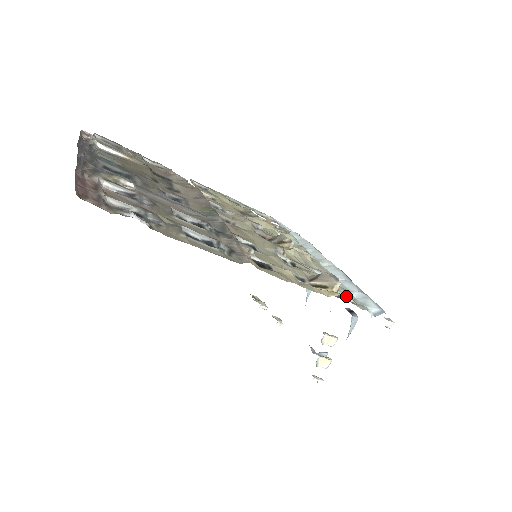
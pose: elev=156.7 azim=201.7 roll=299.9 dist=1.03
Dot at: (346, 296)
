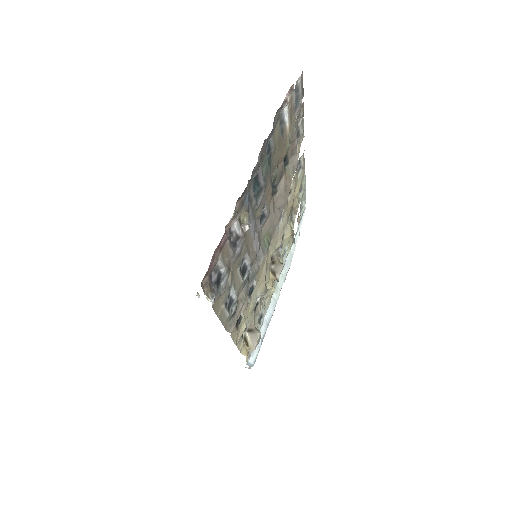
Dot at: occluded
